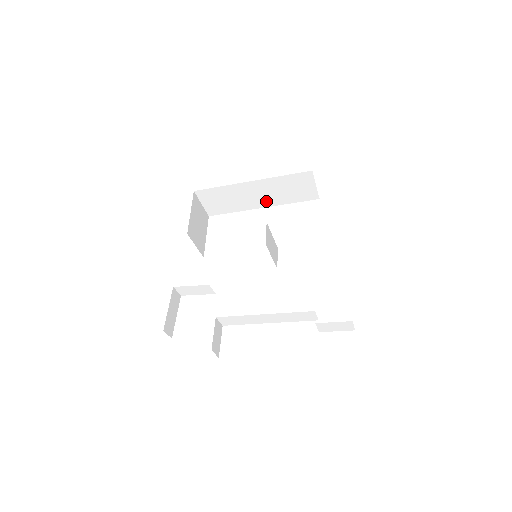
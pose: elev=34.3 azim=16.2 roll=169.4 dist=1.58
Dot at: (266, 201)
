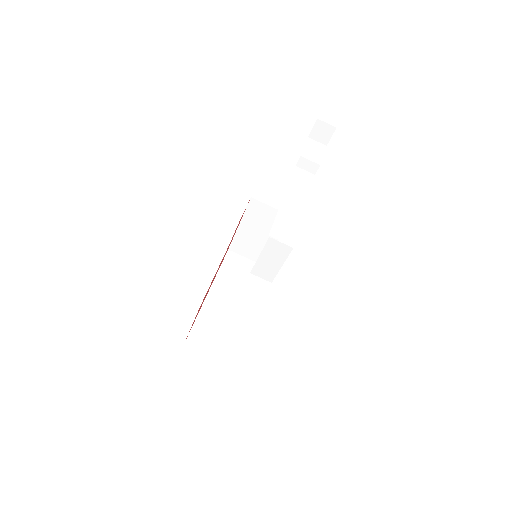
Dot at: occluded
